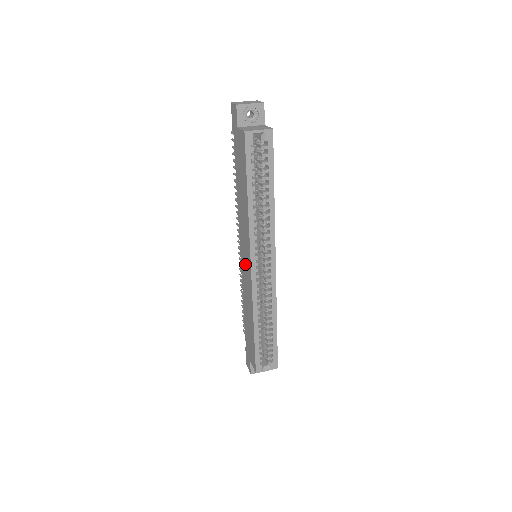
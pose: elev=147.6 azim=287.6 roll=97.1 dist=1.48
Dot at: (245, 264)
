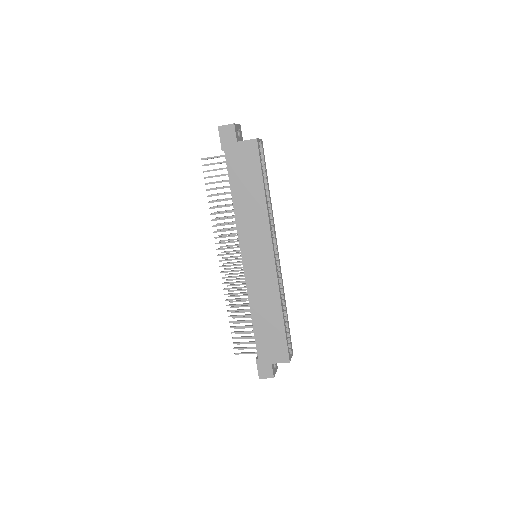
Dot at: (258, 262)
